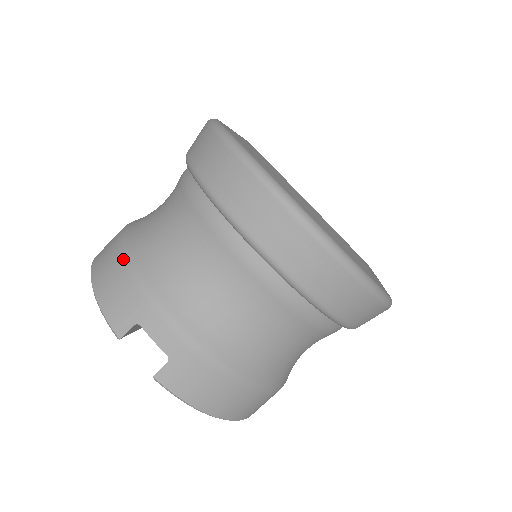
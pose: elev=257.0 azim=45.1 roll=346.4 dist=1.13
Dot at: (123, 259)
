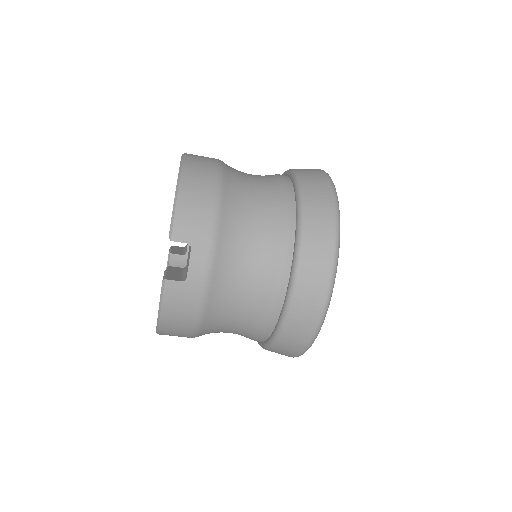
Dot at: (215, 197)
